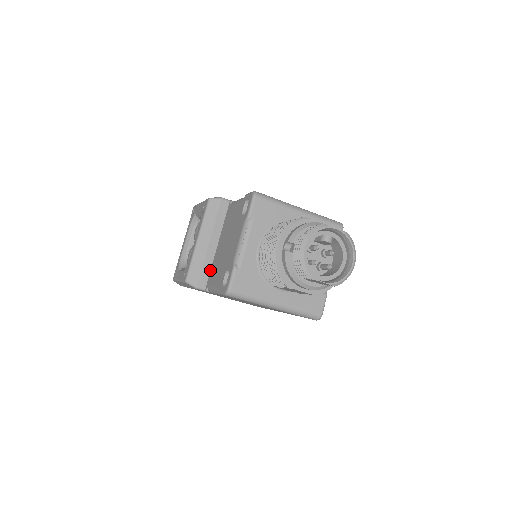
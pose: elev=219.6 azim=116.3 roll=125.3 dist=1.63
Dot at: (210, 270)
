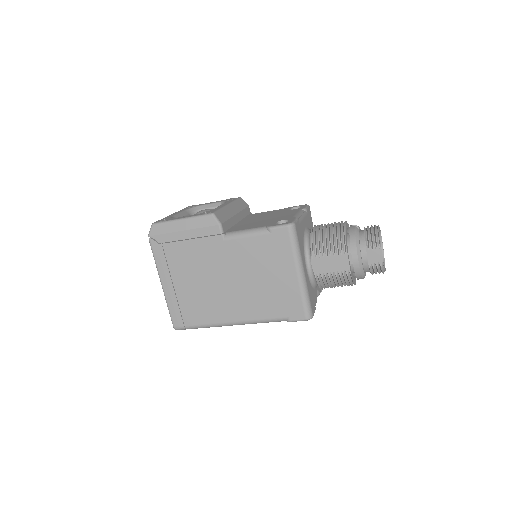
Dot at: (230, 227)
